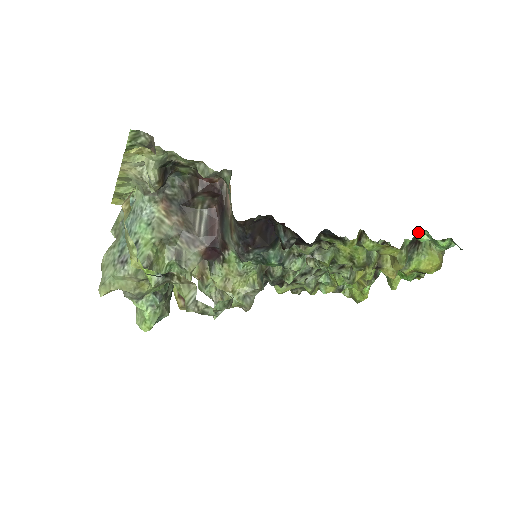
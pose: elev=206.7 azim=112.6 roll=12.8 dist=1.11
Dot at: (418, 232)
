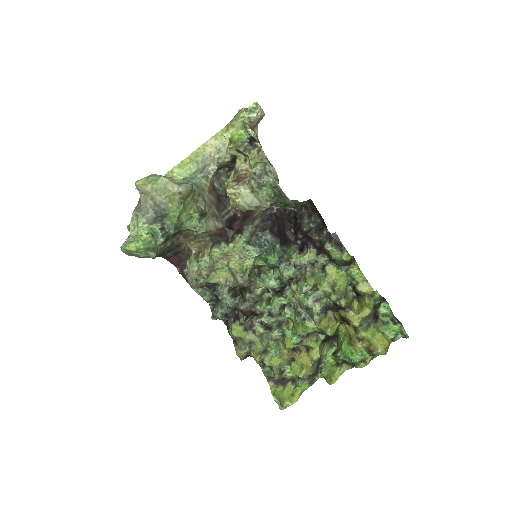
Dot at: (381, 303)
